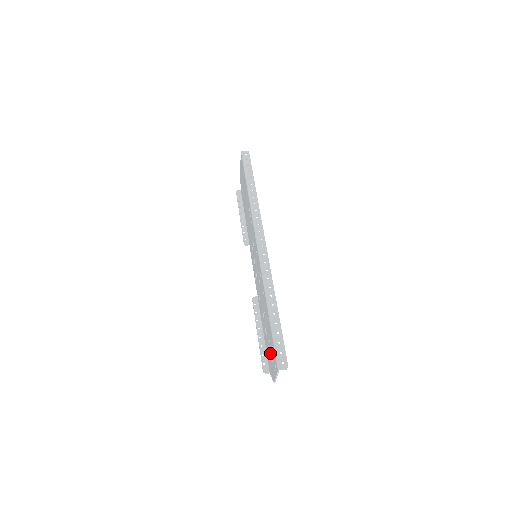
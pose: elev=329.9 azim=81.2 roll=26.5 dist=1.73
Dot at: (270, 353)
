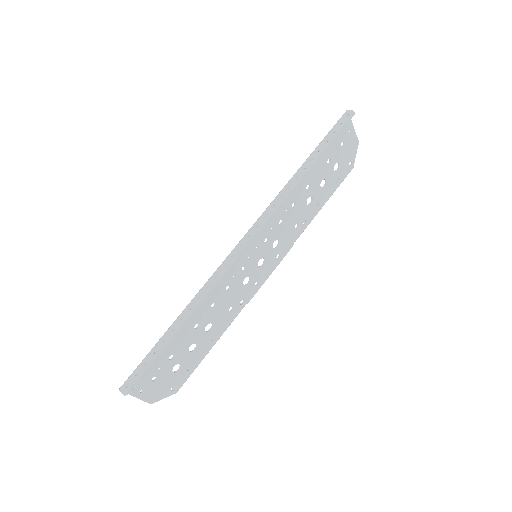
Dot at: (165, 370)
